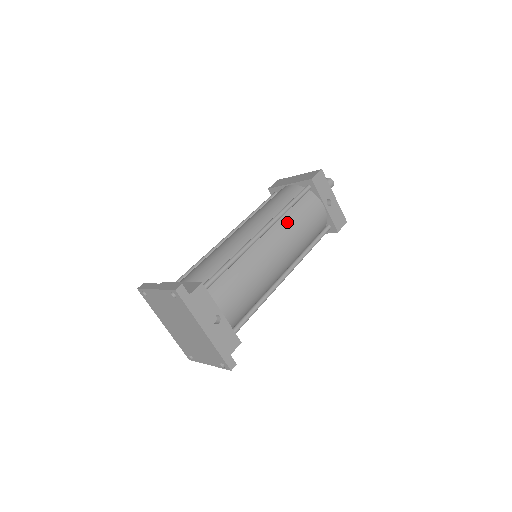
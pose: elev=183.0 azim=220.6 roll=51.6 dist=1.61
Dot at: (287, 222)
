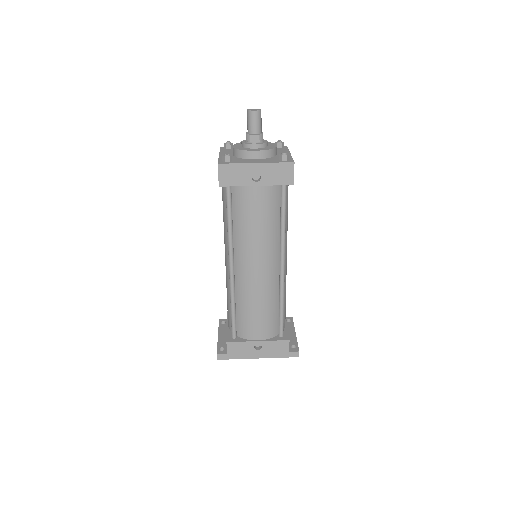
Dot at: (240, 238)
